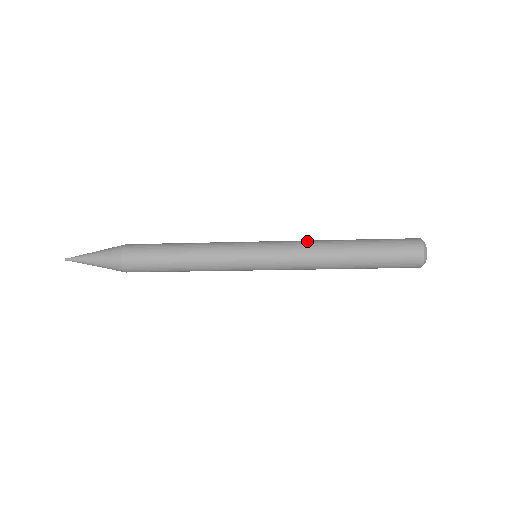
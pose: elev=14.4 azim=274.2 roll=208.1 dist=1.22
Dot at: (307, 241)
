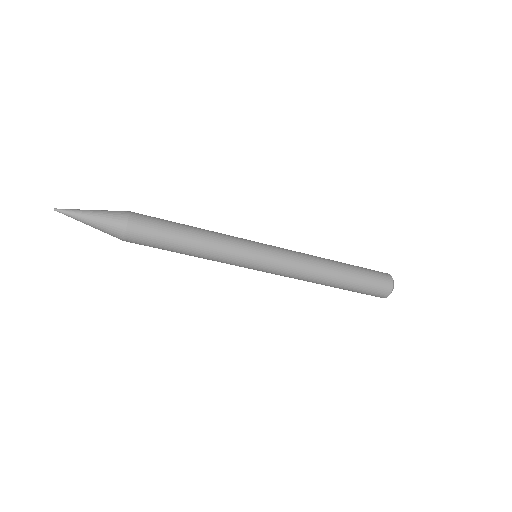
Dot at: (305, 254)
